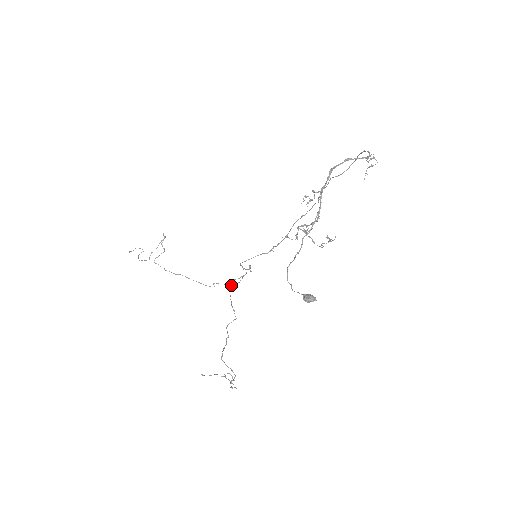
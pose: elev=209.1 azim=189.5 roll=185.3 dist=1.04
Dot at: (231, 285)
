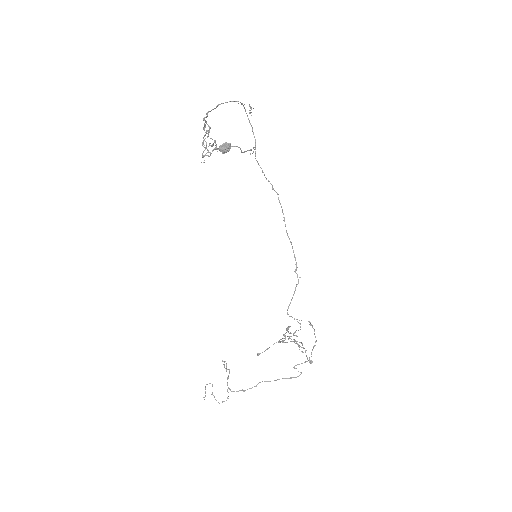
Dot at: (290, 333)
